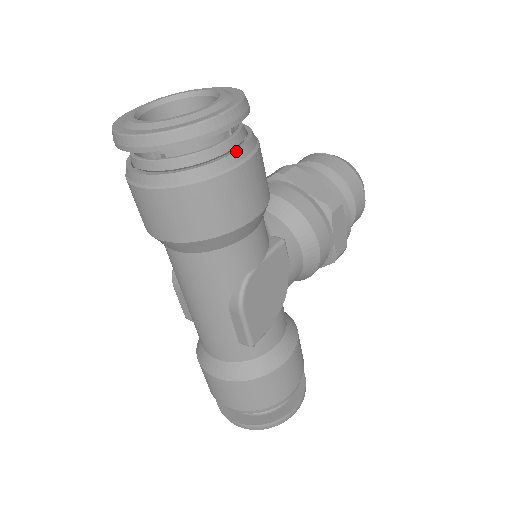
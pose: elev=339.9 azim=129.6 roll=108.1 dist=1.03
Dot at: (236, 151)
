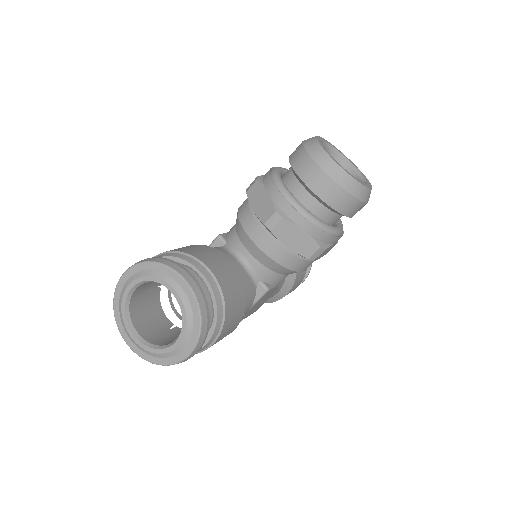
Dot at: (205, 345)
